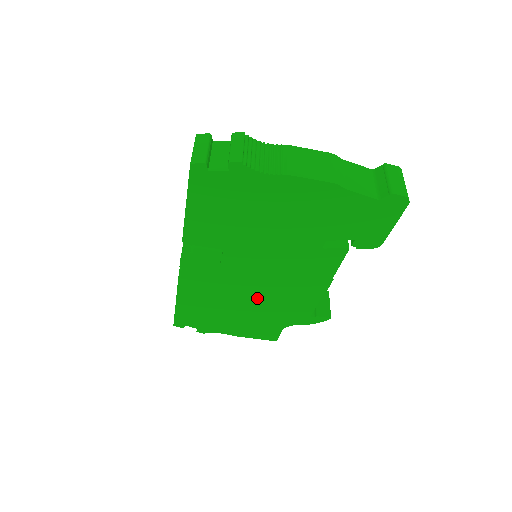
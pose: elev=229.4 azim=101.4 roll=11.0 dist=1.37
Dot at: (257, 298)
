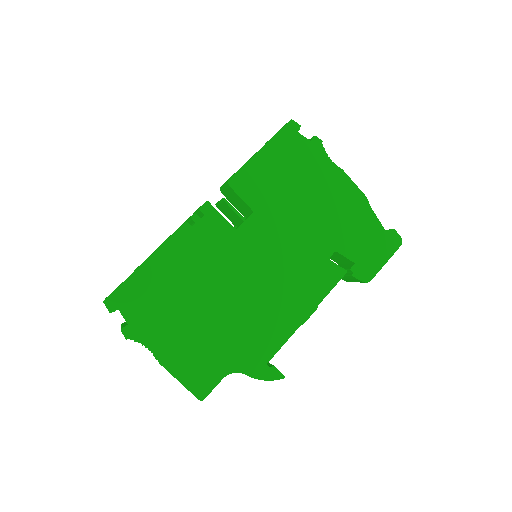
Dot at: (235, 299)
